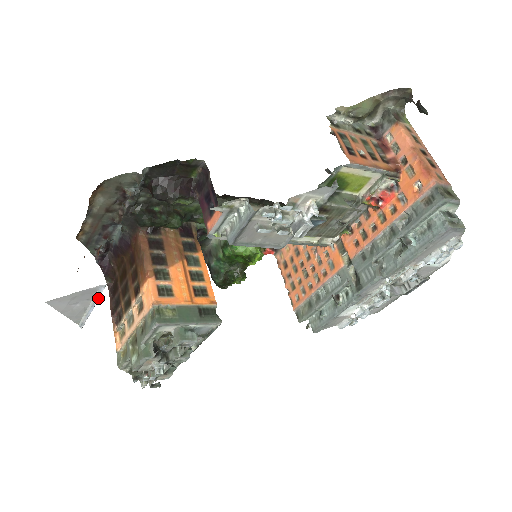
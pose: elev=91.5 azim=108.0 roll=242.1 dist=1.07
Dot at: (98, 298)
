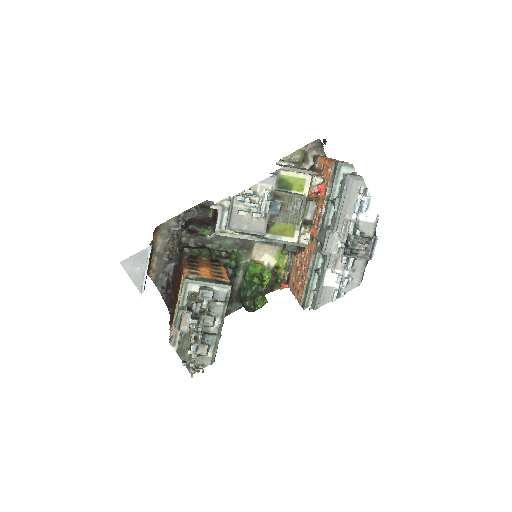
Dot at: (149, 260)
